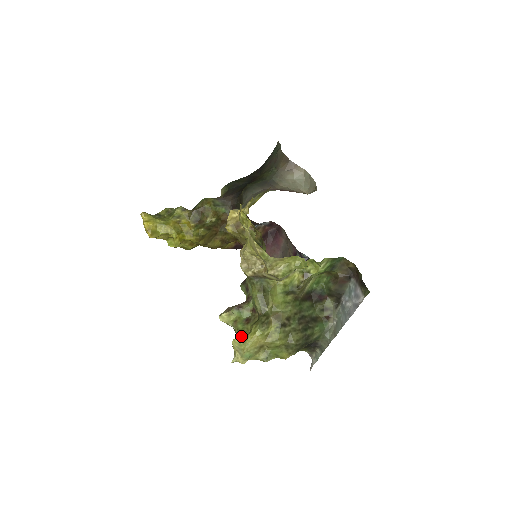
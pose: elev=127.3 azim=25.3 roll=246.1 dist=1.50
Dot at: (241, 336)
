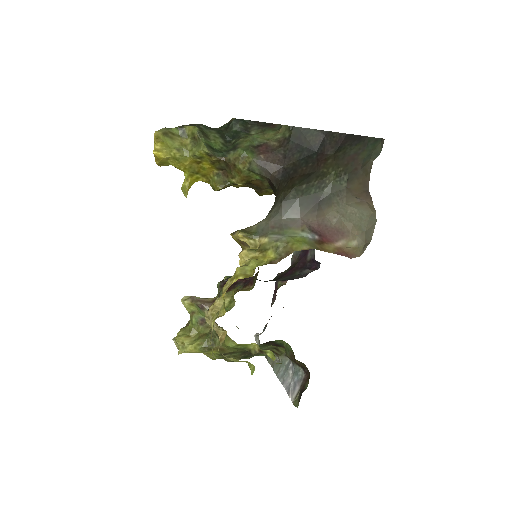
Dot at: (189, 331)
